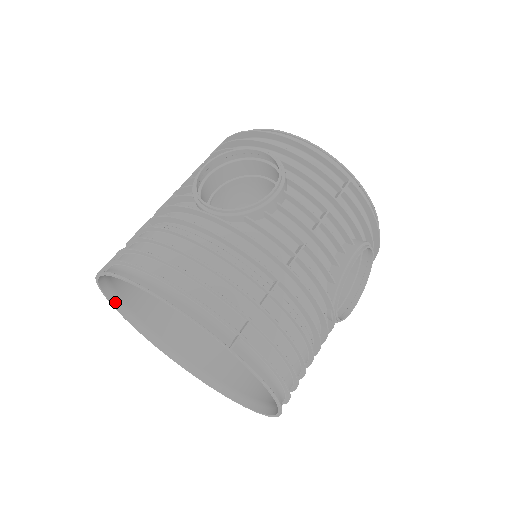
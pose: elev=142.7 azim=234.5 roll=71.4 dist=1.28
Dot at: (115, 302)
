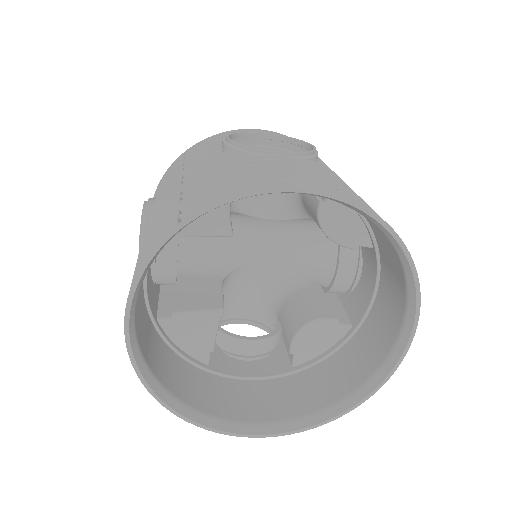
Dot at: (131, 321)
